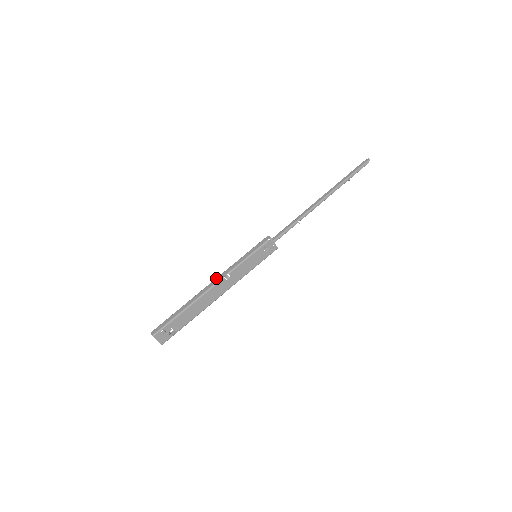
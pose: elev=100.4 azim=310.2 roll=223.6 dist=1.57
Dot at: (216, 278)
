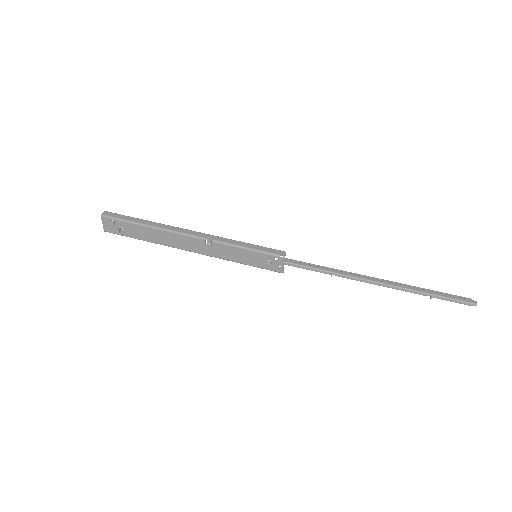
Dot at: occluded
